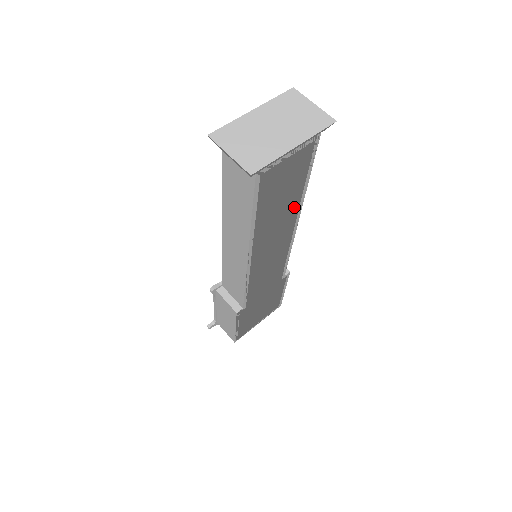
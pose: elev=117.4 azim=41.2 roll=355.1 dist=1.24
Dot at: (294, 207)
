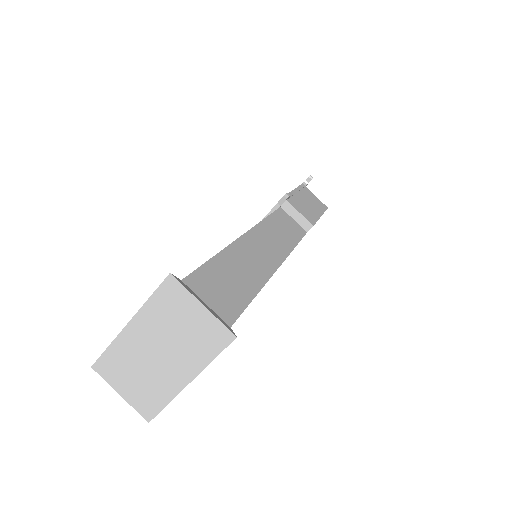
Dot at: occluded
